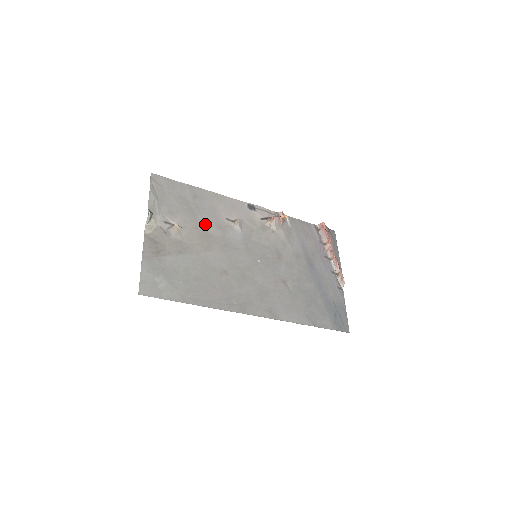
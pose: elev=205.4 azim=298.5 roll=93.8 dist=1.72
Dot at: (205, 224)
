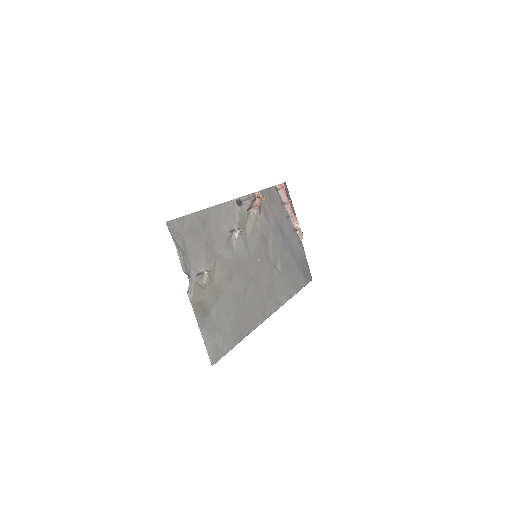
Dot at: (220, 251)
